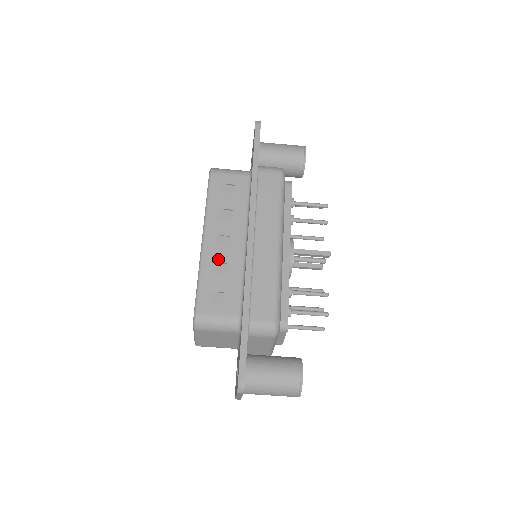
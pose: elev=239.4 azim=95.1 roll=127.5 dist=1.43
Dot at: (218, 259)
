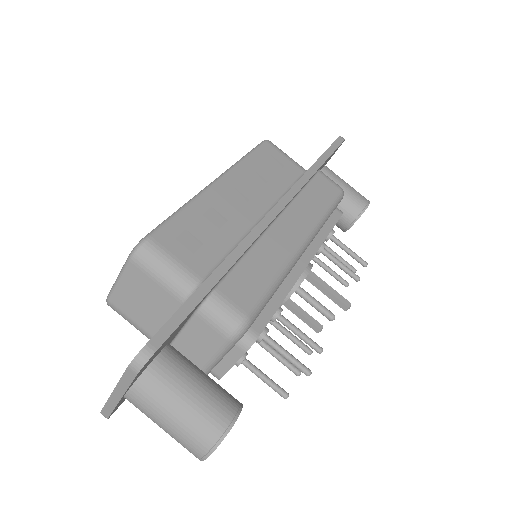
Dot at: (220, 208)
